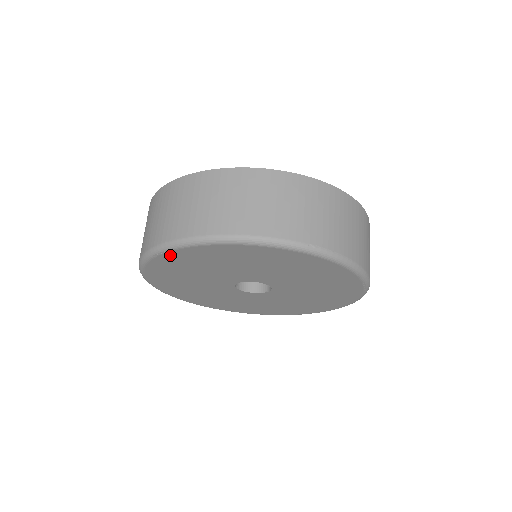
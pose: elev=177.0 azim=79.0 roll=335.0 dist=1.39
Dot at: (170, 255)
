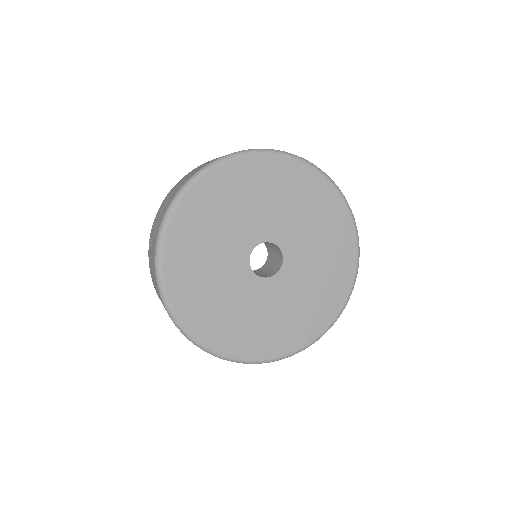
Dot at: (216, 174)
